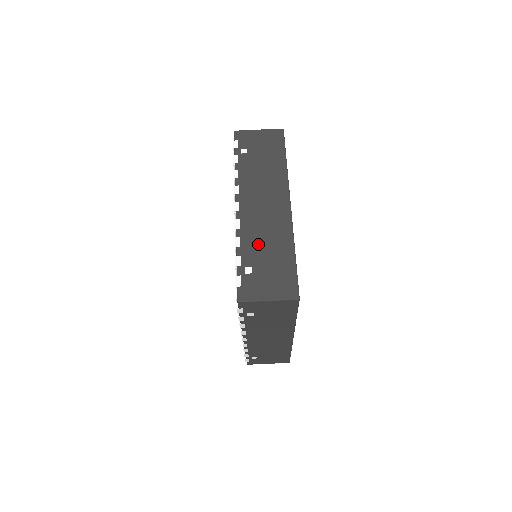
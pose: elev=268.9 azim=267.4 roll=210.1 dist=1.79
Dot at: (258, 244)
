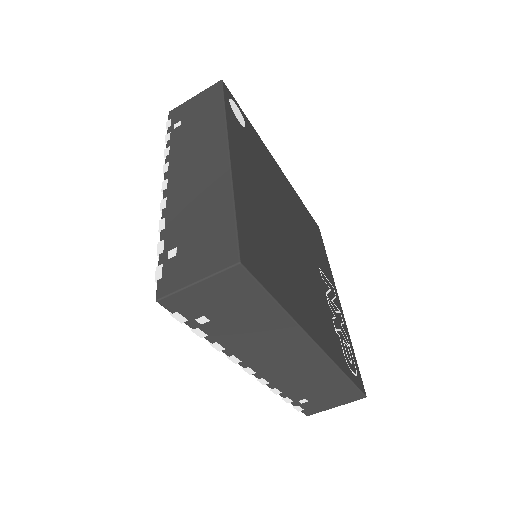
Dot at: (300, 386)
